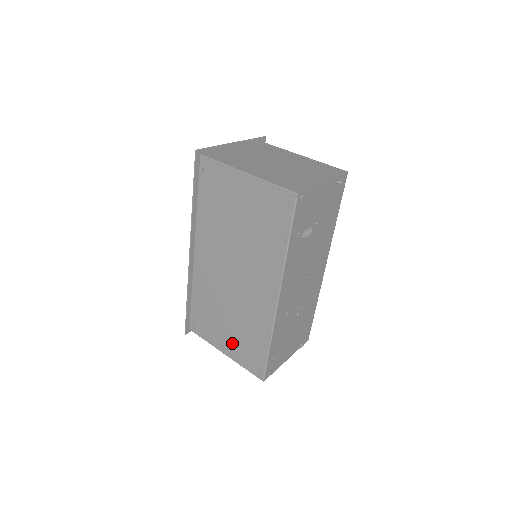
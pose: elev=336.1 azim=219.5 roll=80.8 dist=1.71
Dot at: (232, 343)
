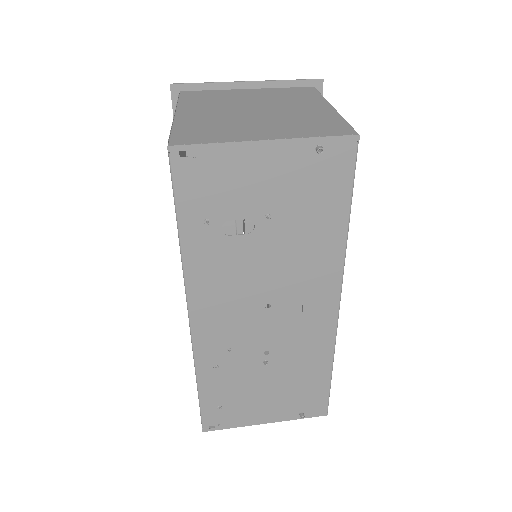
Dot at: occluded
